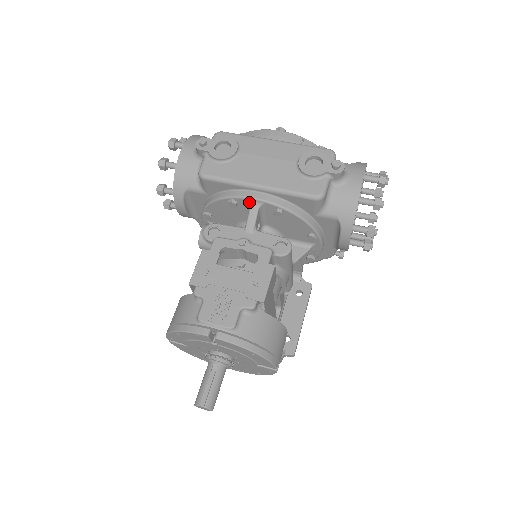
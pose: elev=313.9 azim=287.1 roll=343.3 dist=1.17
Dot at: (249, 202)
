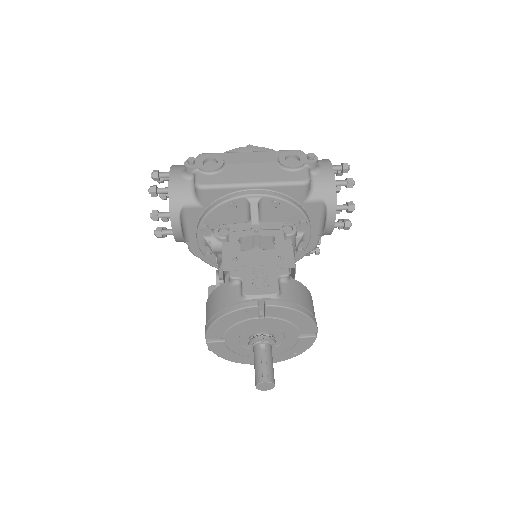
Dot at: (248, 199)
